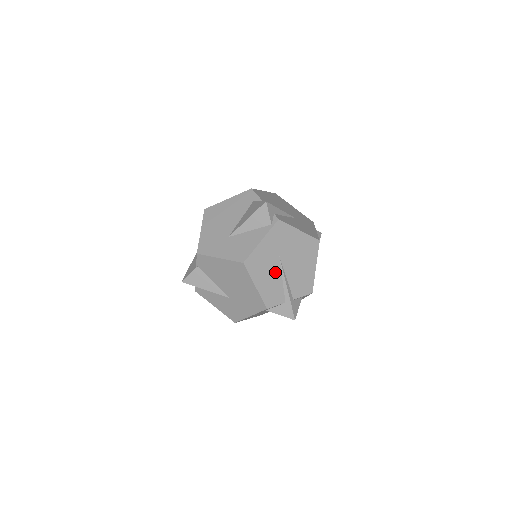
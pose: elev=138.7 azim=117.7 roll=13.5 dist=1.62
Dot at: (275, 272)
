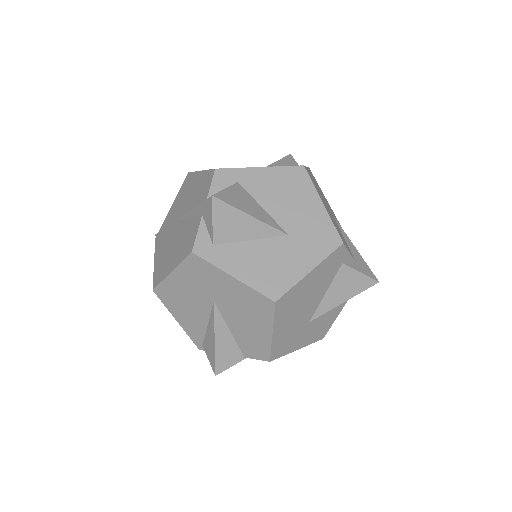
Dot at: occluded
